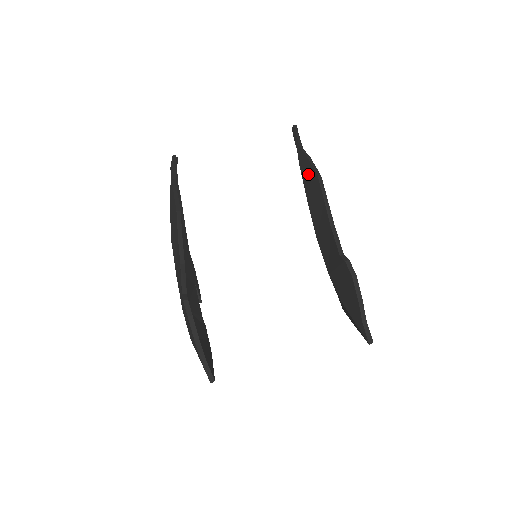
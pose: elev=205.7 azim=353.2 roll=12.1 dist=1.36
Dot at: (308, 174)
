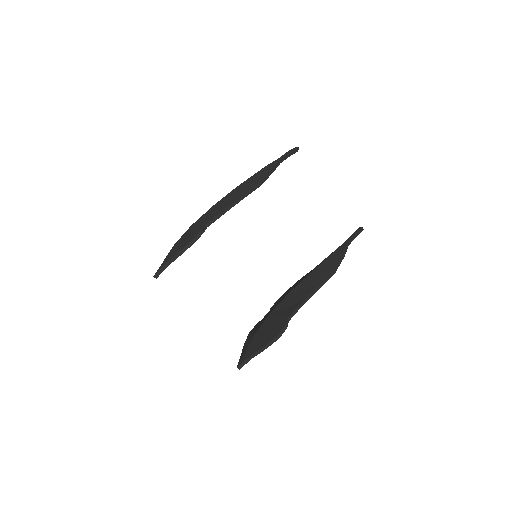
Dot at: (332, 262)
